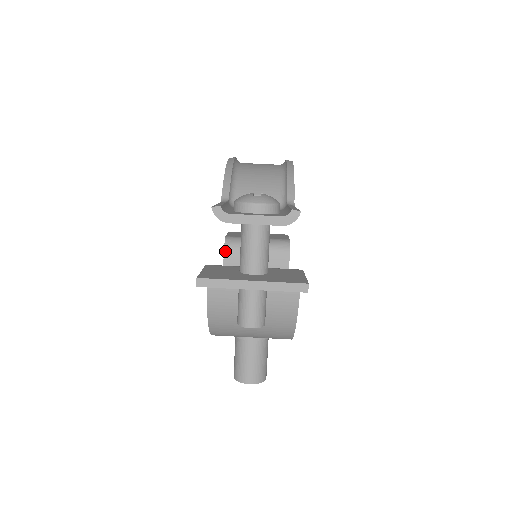
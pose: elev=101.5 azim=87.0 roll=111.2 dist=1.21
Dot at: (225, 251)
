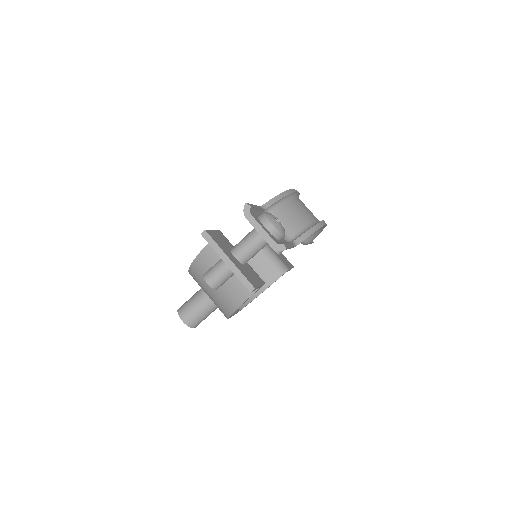
Dot at: occluded
